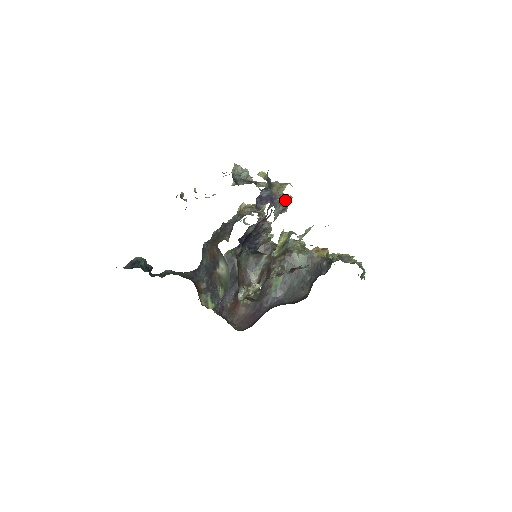
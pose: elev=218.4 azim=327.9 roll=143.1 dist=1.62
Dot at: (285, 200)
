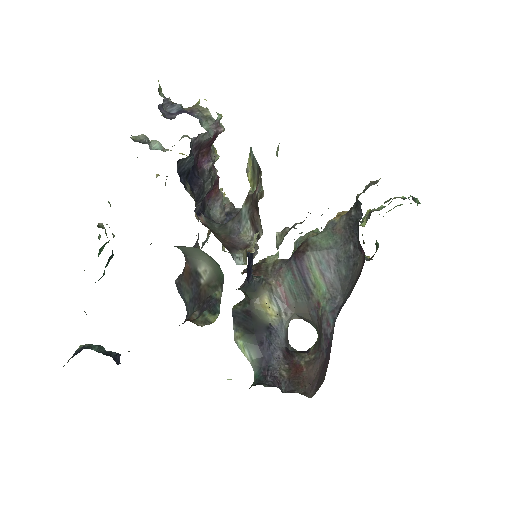
Dot at: (209, 113)
